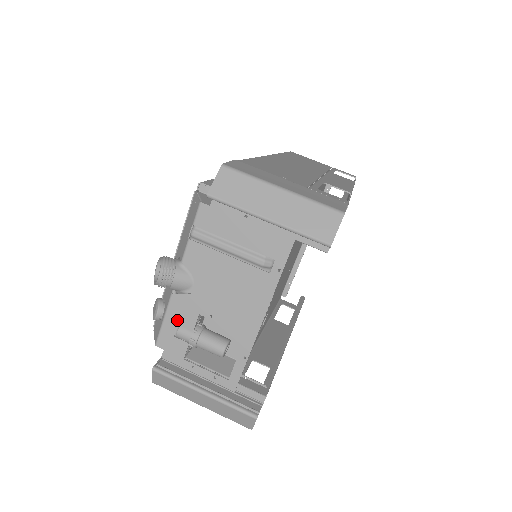
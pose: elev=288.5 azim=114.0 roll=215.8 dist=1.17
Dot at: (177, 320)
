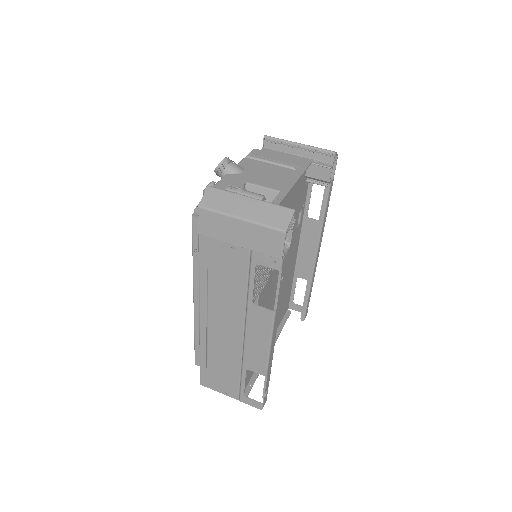
Dot at: (228, 183)
